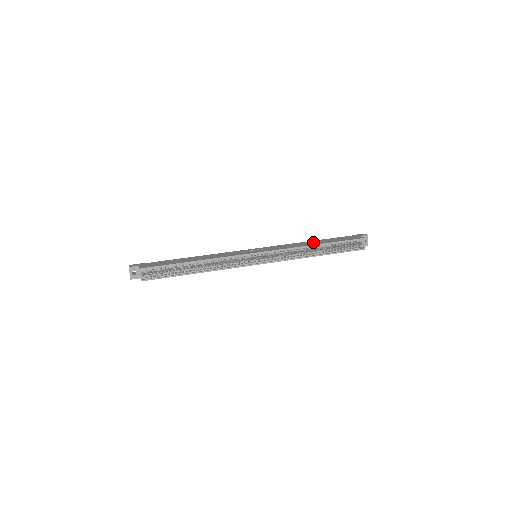
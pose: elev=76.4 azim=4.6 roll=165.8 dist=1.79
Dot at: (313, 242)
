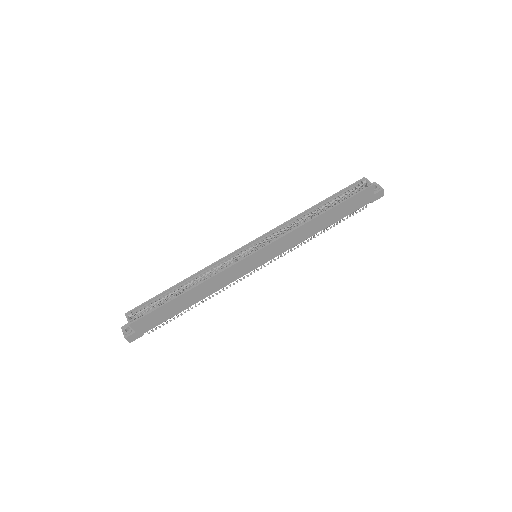
Dot at: occluded
